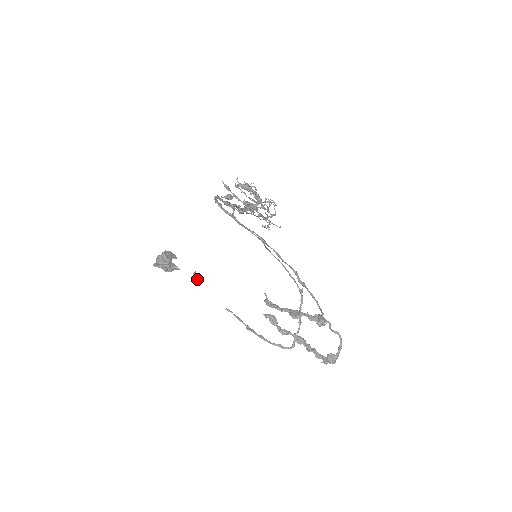
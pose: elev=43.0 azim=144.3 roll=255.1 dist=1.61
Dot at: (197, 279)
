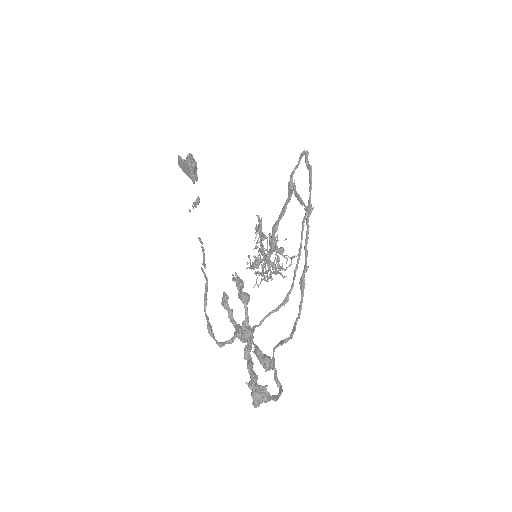
Dot at: (194, 206)
